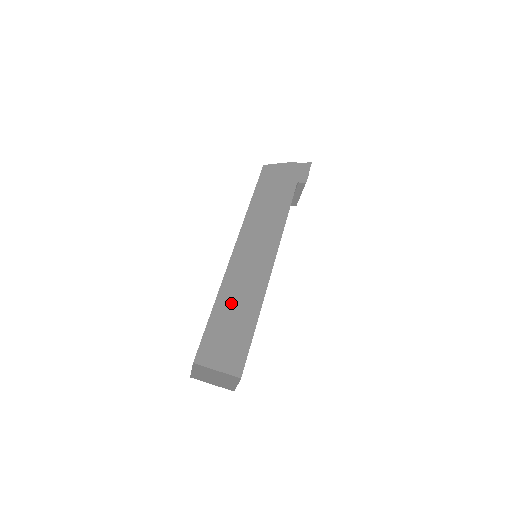
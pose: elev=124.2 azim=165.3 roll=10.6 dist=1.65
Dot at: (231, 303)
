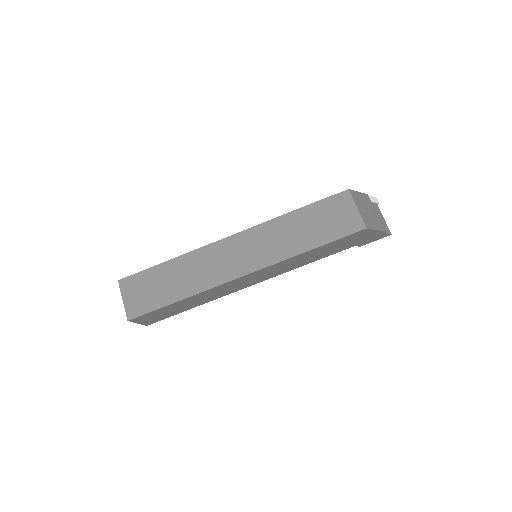
Dot at: (193, 300)
